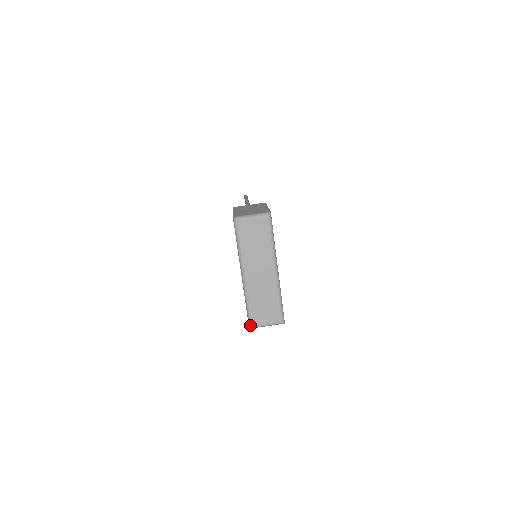
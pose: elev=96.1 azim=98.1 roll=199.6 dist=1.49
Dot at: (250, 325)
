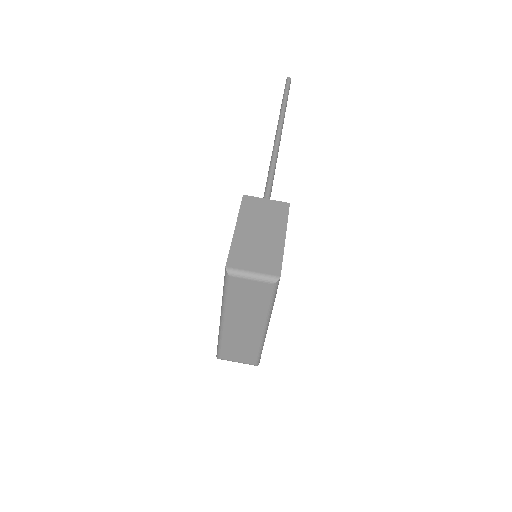
Dot at: (218, 357)
